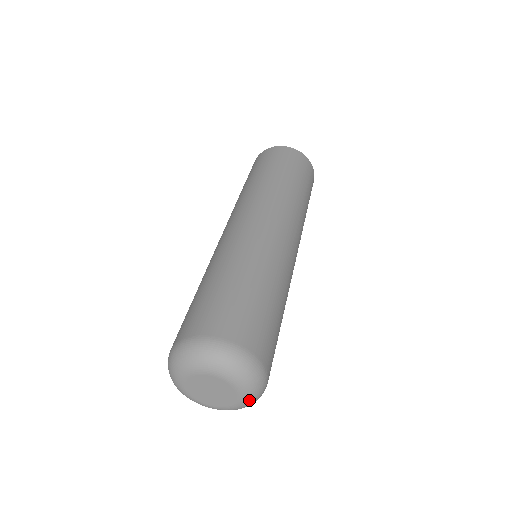
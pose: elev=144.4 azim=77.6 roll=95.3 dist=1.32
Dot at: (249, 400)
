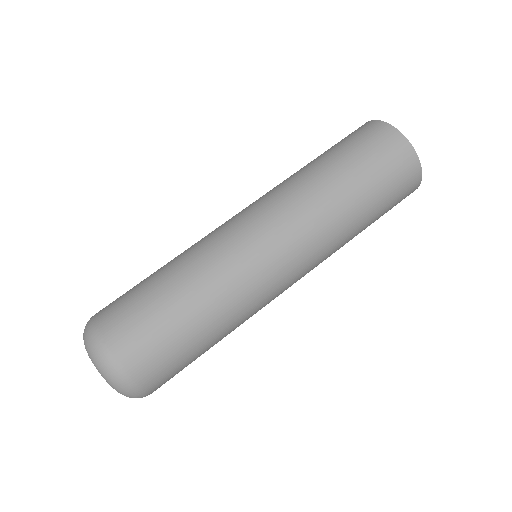
Dot at: occluded
